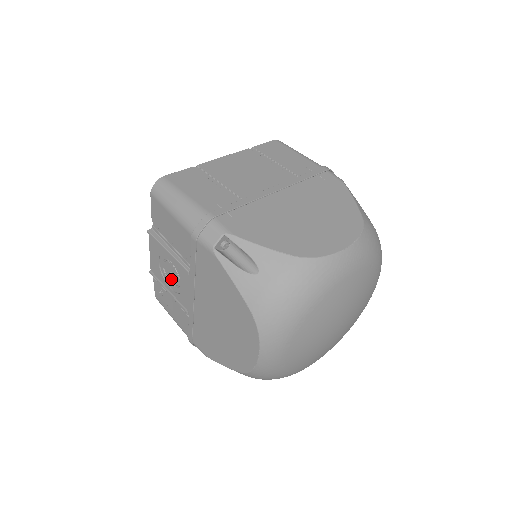
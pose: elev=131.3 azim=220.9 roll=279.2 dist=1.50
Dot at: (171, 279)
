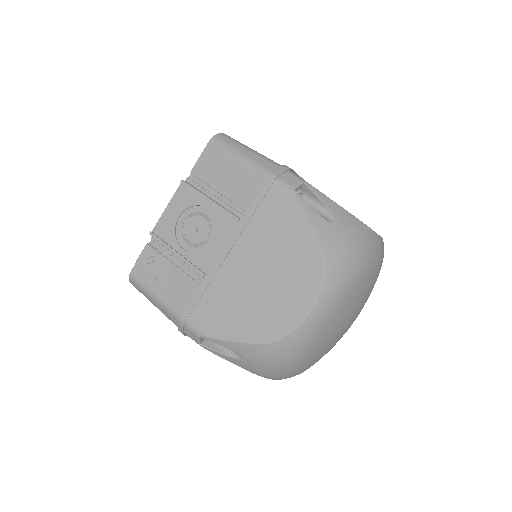
Dot at: (191, 237)
